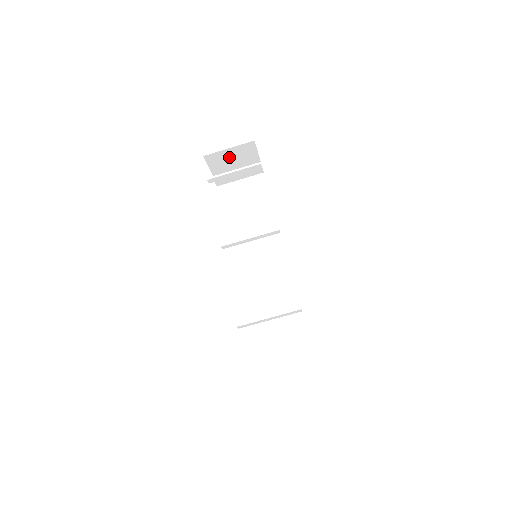
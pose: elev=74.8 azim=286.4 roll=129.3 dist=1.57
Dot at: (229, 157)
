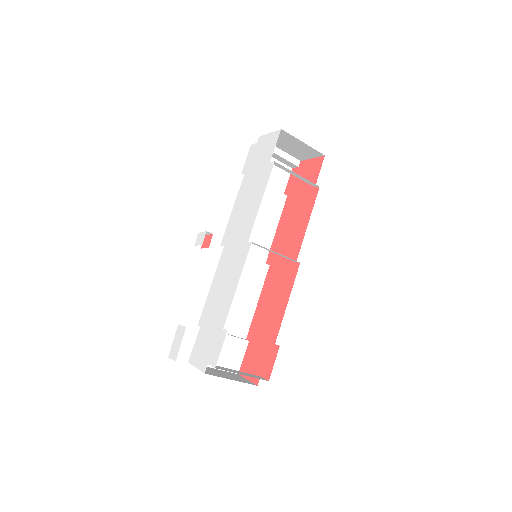
Dot at: (292, 143)
